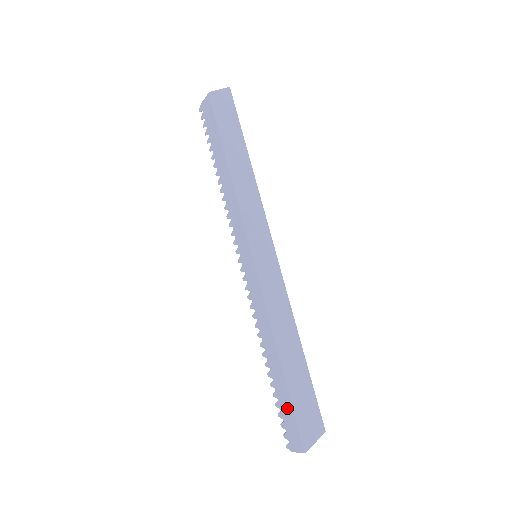
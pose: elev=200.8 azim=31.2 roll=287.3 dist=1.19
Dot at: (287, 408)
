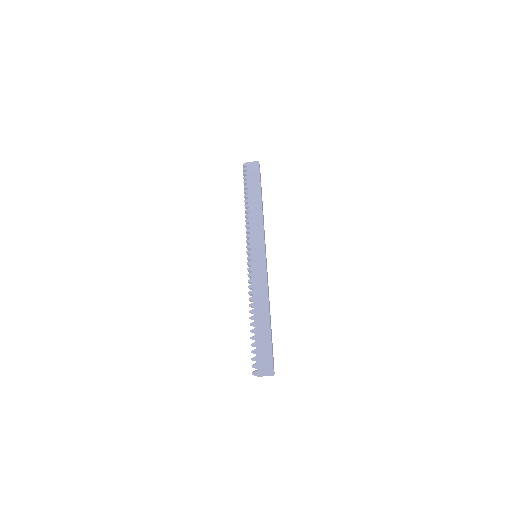
Dot at: (264, 346)
